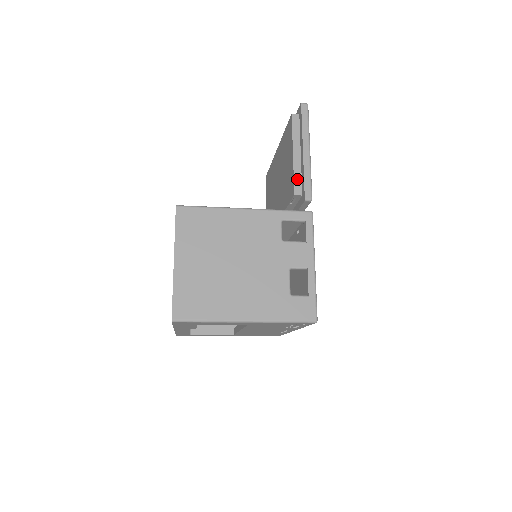
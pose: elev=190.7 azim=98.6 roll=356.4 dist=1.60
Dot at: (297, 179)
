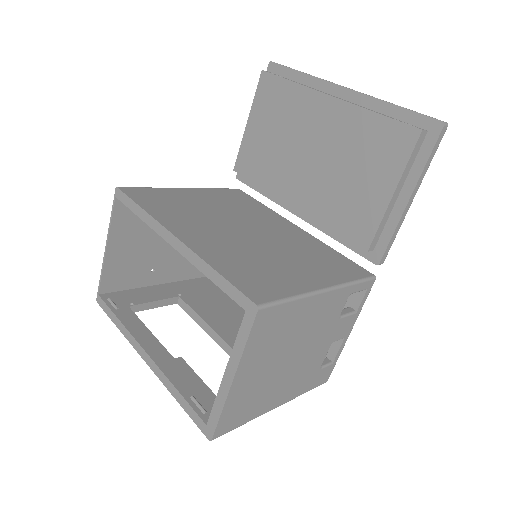
Dot at: (380, 230)
